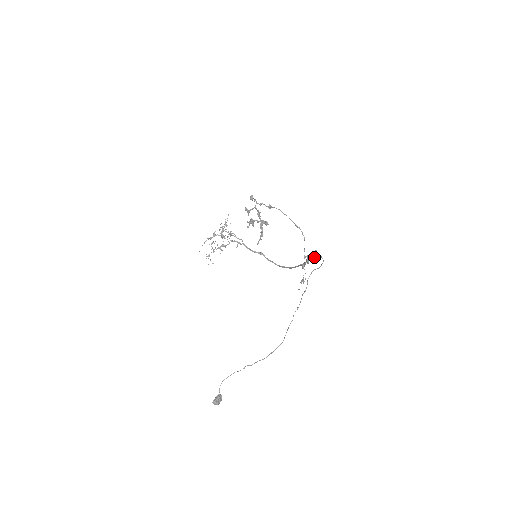
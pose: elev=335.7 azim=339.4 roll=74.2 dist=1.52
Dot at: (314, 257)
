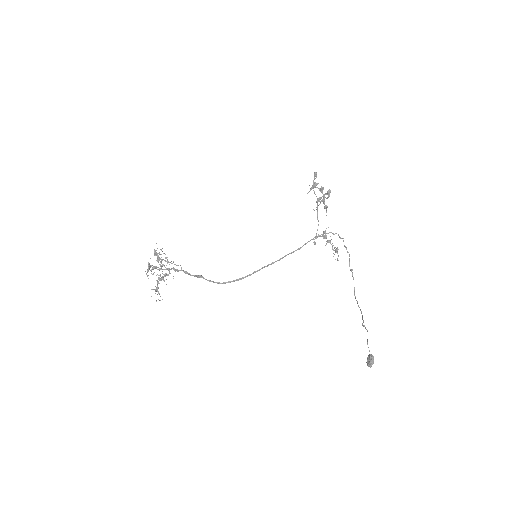
Dot at: (328, 233)
